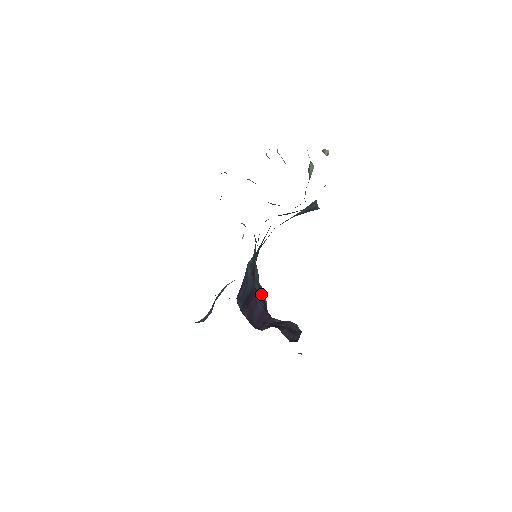
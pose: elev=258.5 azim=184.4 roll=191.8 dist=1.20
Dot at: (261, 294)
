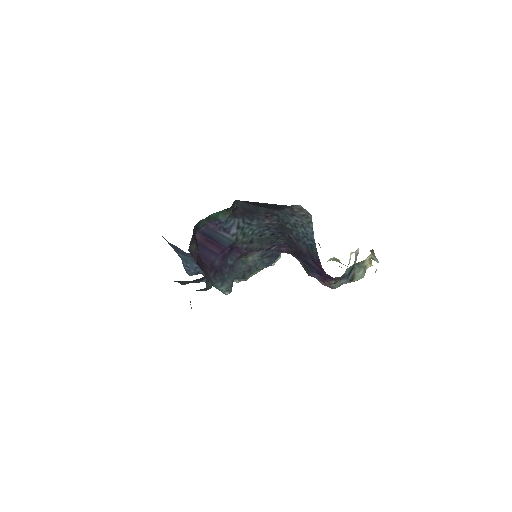
Dot at: (227, 270)
